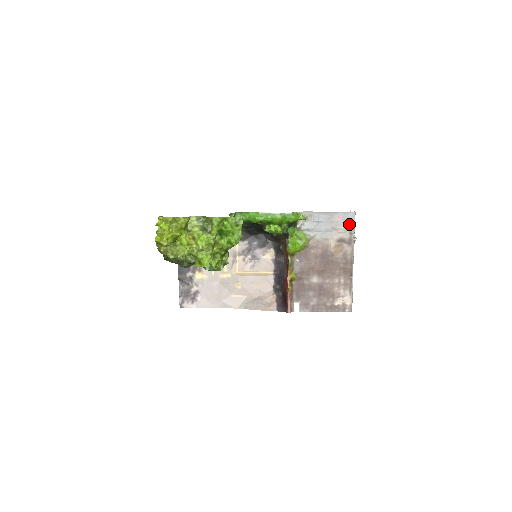
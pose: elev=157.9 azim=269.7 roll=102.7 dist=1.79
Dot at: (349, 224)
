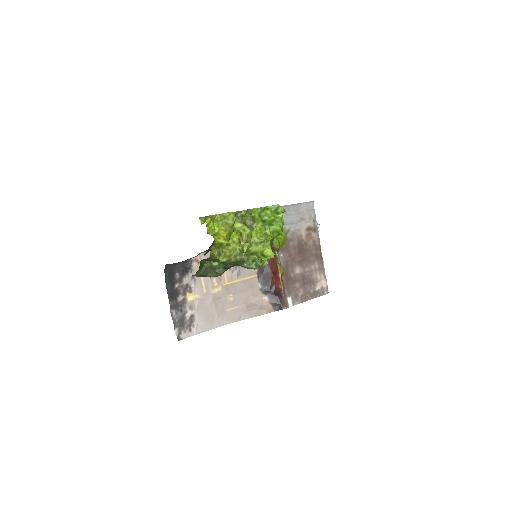
Dot at: (311, 213)
